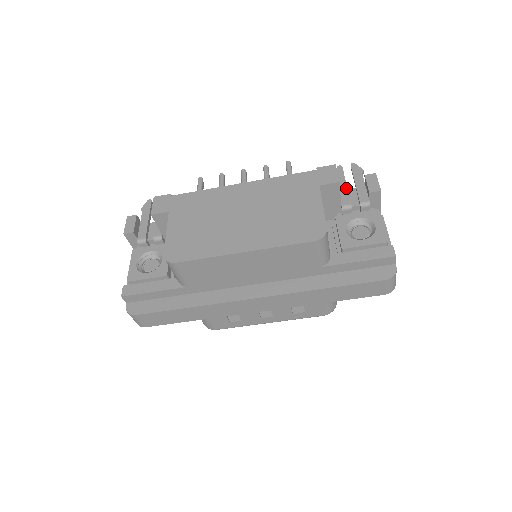
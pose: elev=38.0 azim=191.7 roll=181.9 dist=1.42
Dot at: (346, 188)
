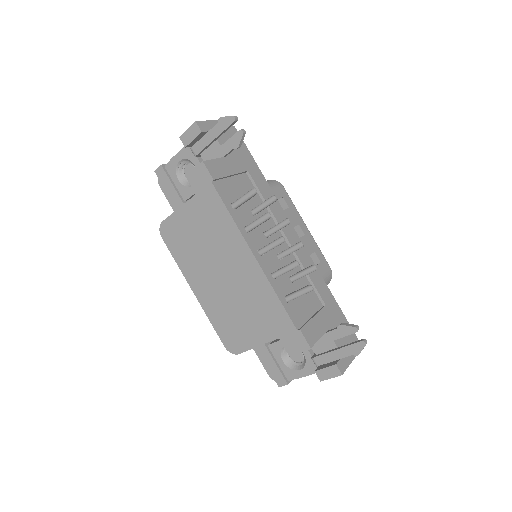
Dot at: (326, 342)
